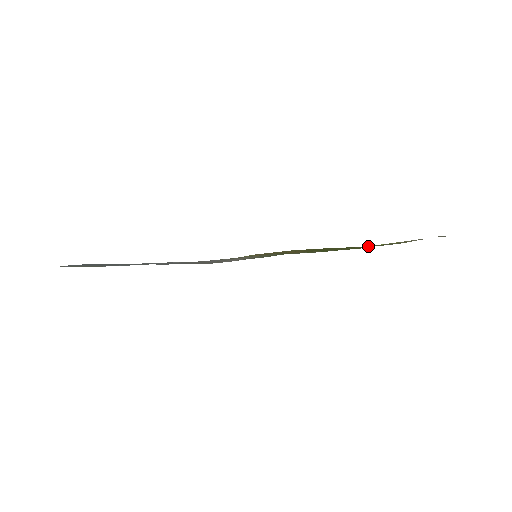
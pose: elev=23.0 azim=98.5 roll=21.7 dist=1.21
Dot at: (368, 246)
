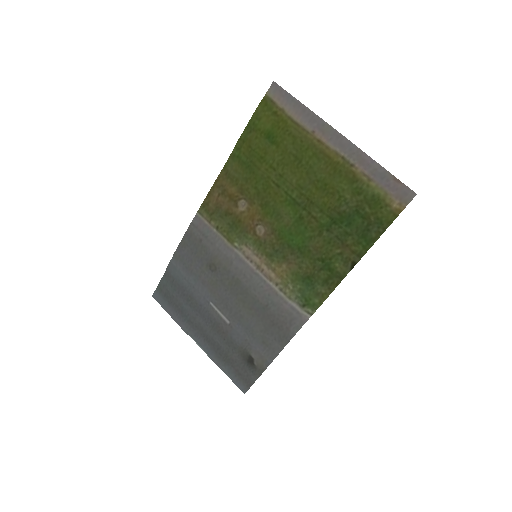
Dot at: (263, 146)
